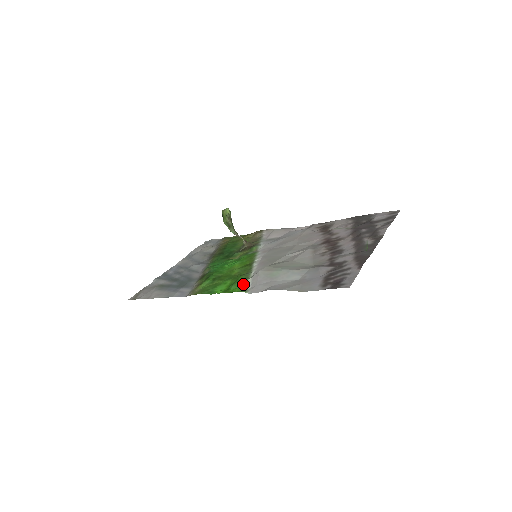
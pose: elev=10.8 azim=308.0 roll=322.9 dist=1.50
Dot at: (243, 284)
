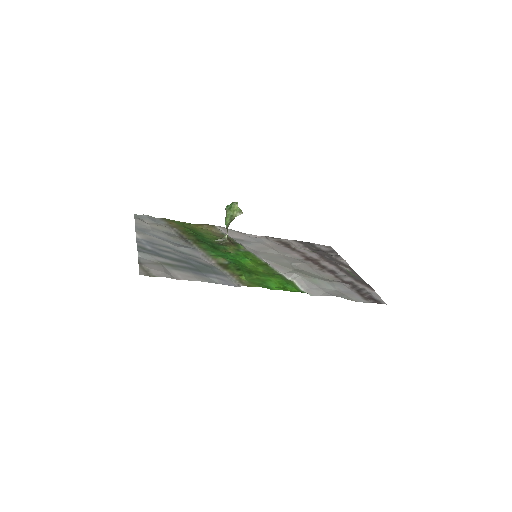
Dot at: (295, 285)
